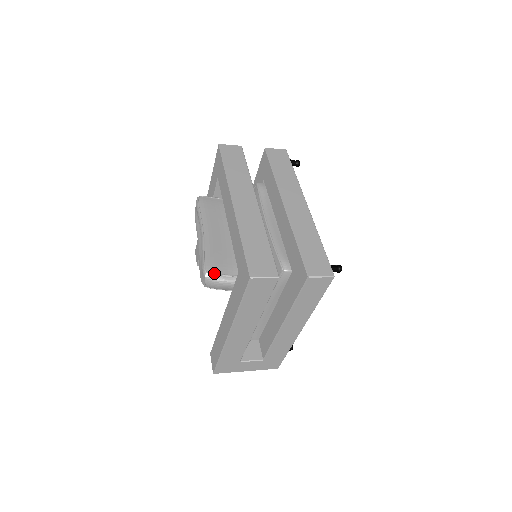
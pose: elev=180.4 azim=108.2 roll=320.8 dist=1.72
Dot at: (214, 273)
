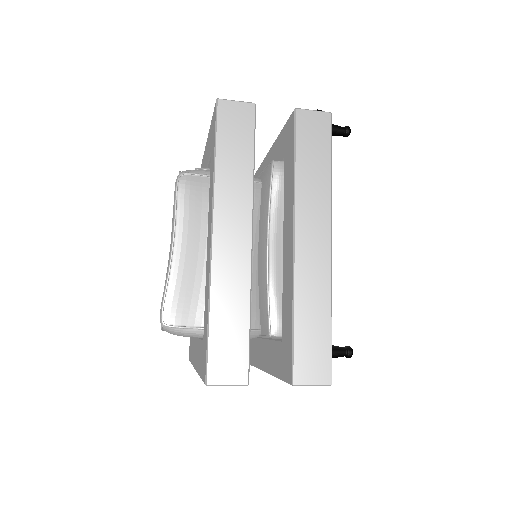
Dot at: (174, 325)
